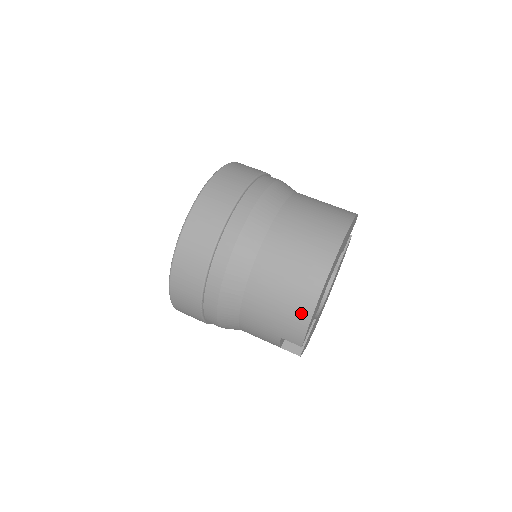
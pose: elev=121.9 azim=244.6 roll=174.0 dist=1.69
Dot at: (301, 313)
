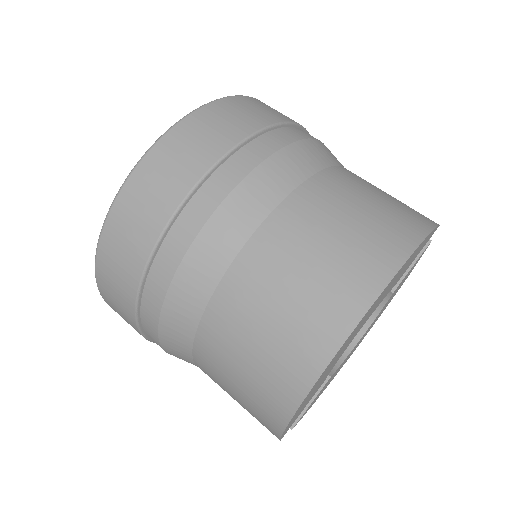
Dot at: (272, 409)
